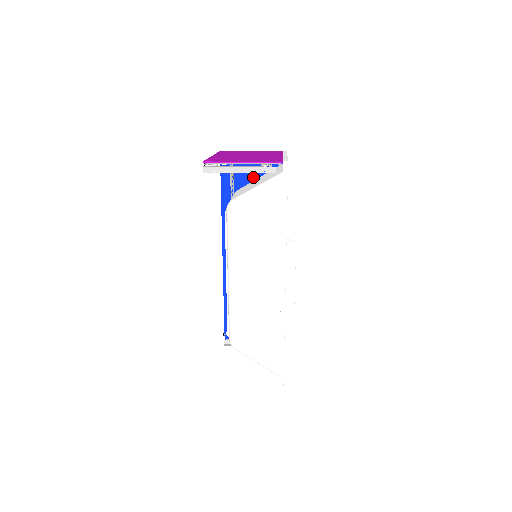
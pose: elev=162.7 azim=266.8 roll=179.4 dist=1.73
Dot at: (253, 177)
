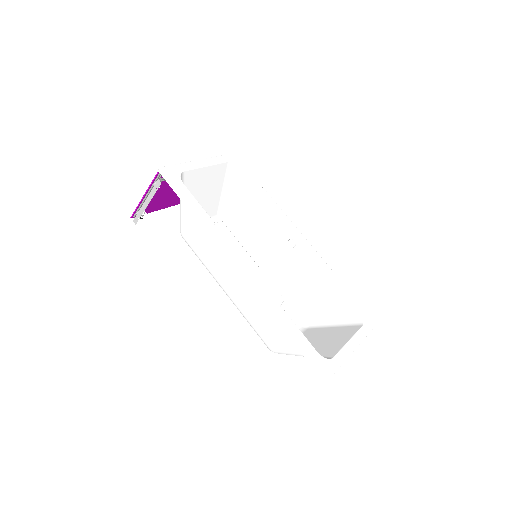
Dot at: occluded
